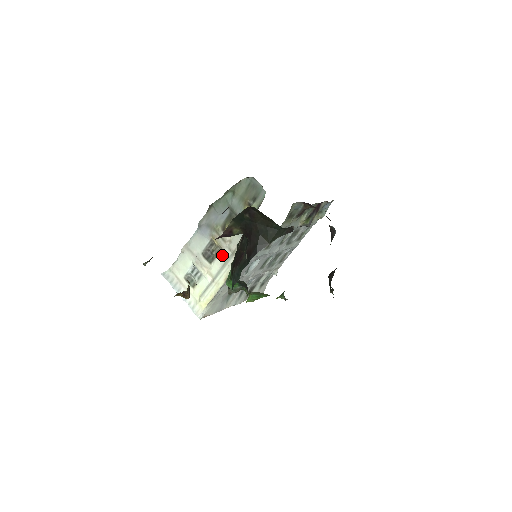
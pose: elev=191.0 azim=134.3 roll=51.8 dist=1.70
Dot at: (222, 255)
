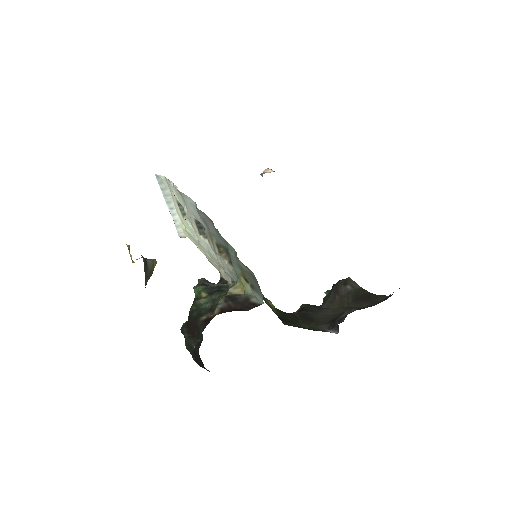
Dot at: (210, 249)
